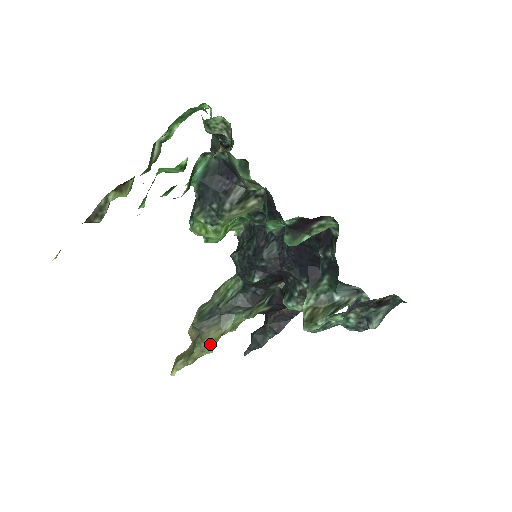
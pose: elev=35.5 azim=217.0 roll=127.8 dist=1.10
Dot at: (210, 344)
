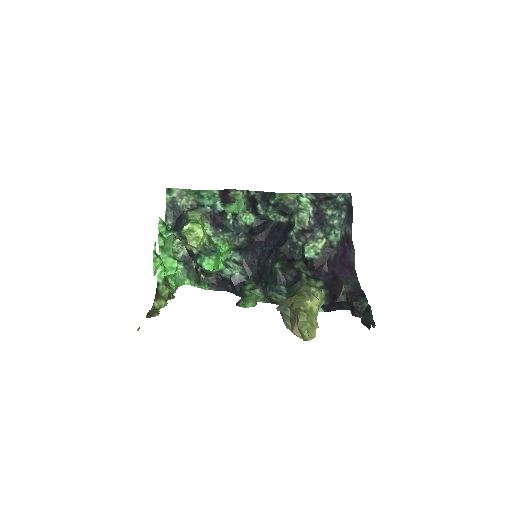
Dot at: (298, 297)
